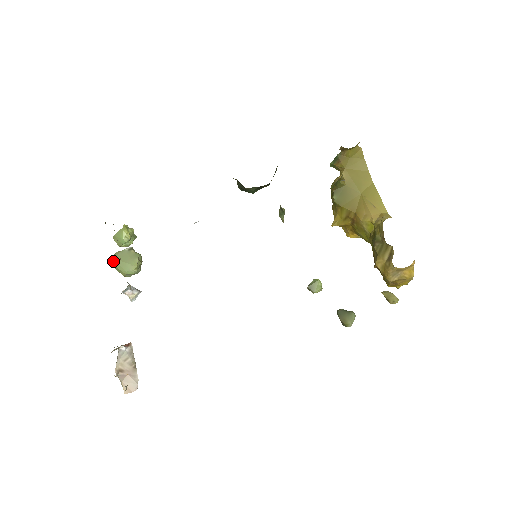
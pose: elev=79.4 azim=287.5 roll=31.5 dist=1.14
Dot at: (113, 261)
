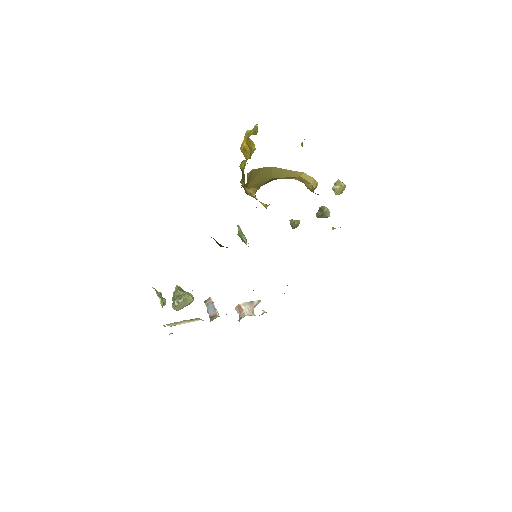
Dot at: occluded
